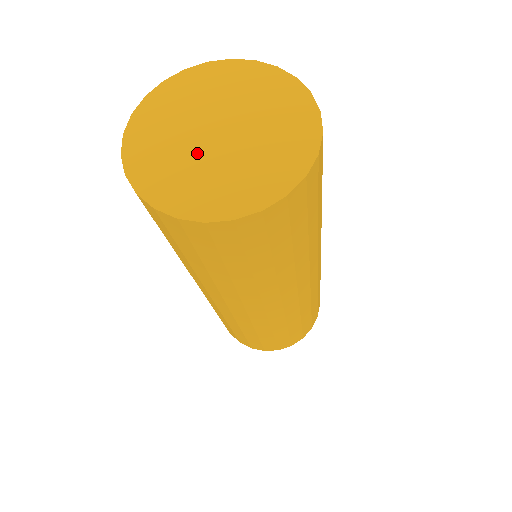
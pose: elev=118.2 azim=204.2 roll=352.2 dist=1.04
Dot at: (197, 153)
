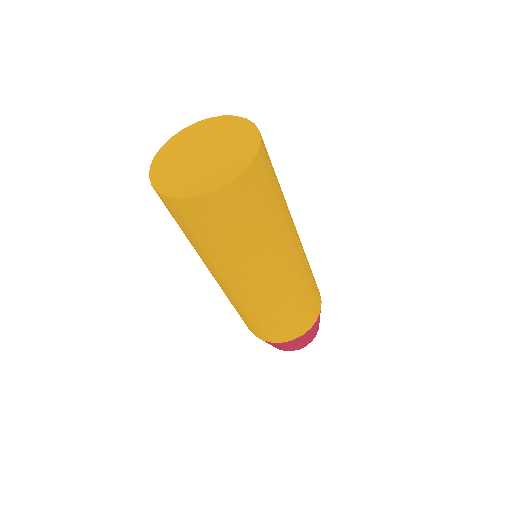
Dot at: (203, 166)
